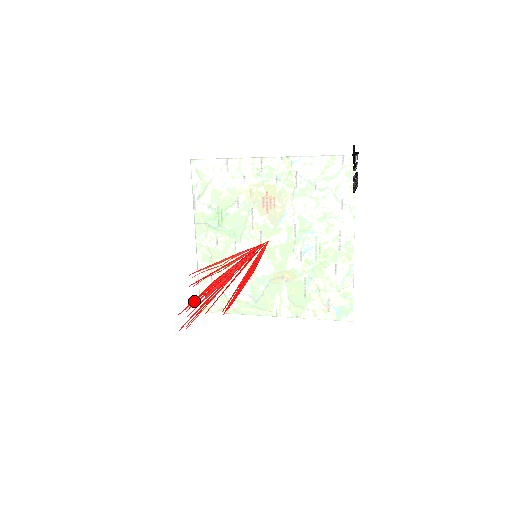
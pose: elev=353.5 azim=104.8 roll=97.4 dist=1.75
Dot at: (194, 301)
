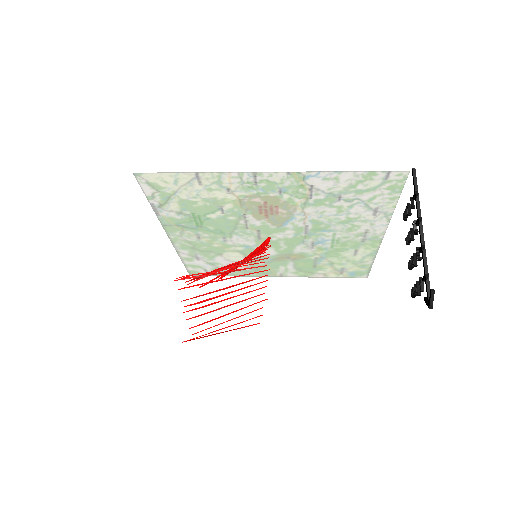
Dot at: (199, 338)
